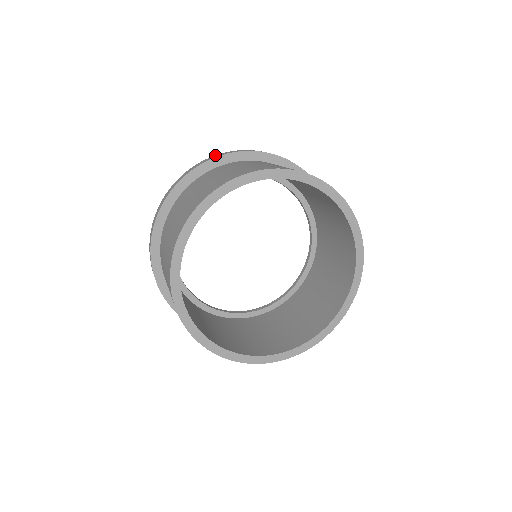
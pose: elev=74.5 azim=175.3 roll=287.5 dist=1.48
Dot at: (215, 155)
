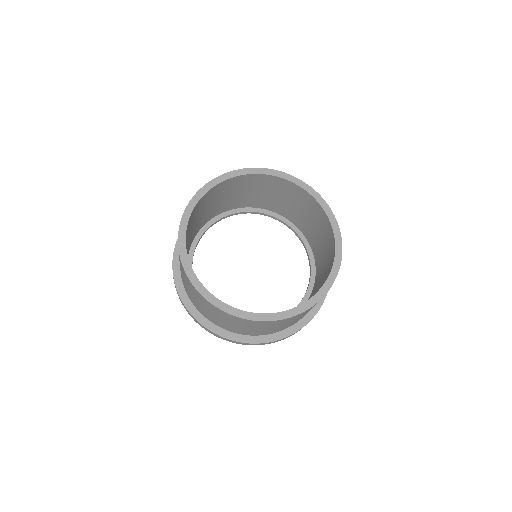
Dot at: occluded
